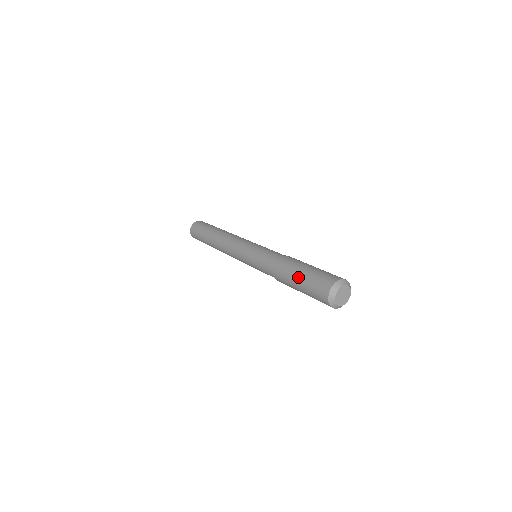
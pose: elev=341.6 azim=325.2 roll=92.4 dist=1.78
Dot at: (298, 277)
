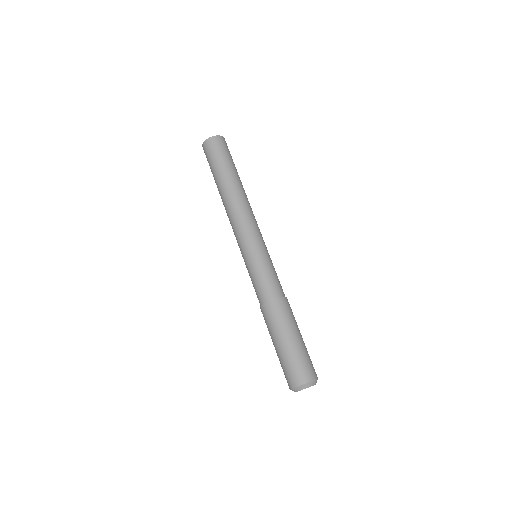
Dot at: (281, 341)
